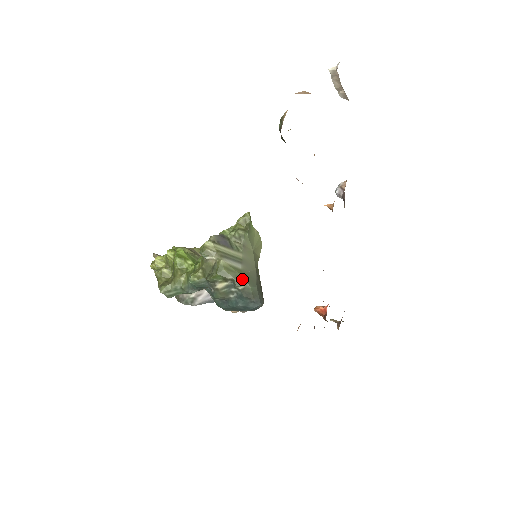
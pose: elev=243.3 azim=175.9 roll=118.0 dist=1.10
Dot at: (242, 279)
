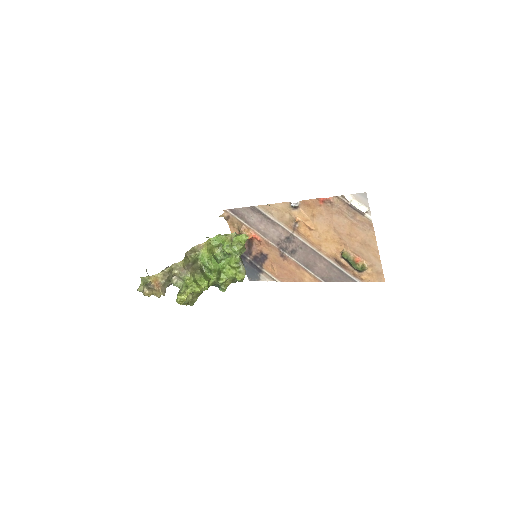
Dot at: occluded
